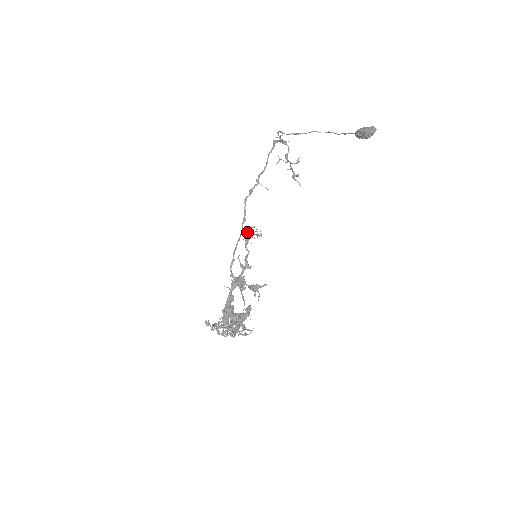
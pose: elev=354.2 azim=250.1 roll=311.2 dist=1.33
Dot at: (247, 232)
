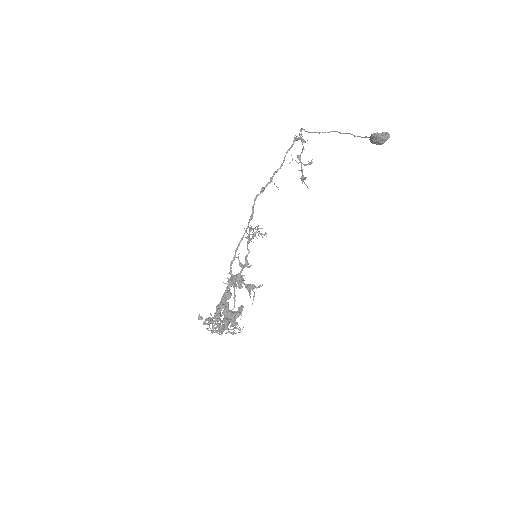
Dot at: (250, 231)
